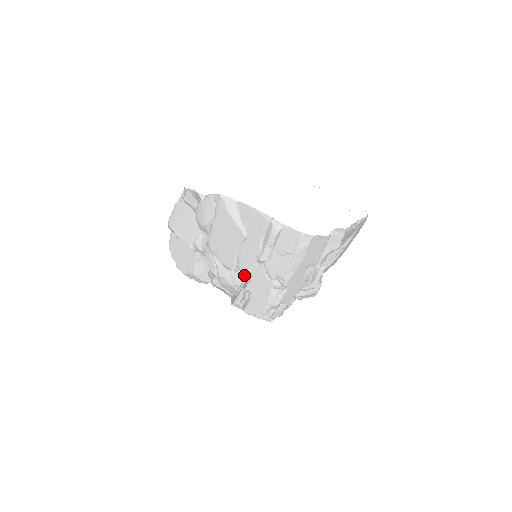
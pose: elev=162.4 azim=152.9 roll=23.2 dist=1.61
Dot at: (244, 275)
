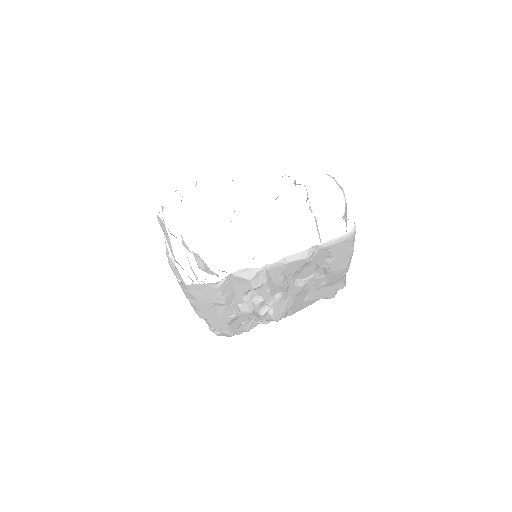
Dot at: occluded
